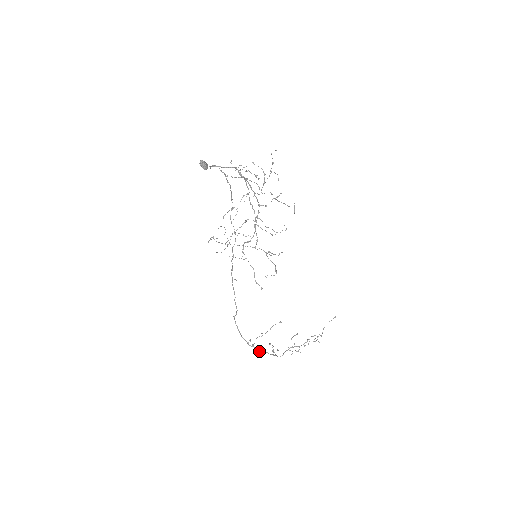
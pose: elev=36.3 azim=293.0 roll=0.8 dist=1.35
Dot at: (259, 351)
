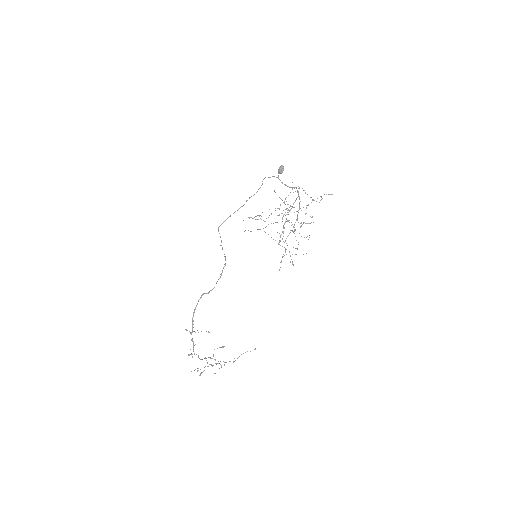
Dot at: (193, 341)
